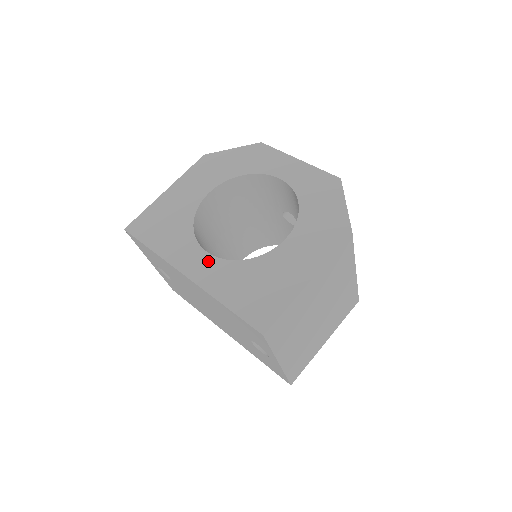
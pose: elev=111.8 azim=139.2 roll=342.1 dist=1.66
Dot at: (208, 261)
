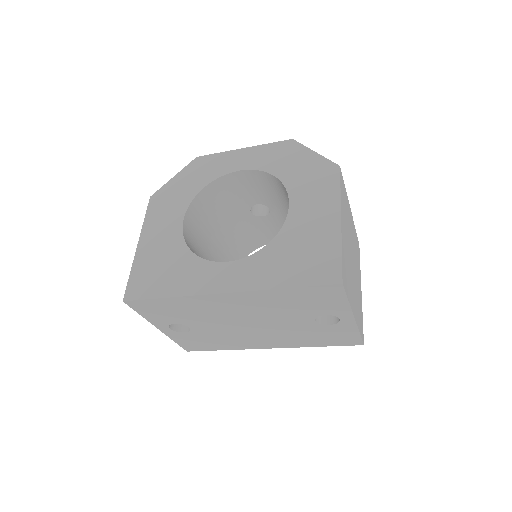
Dot at: (235, 267)
